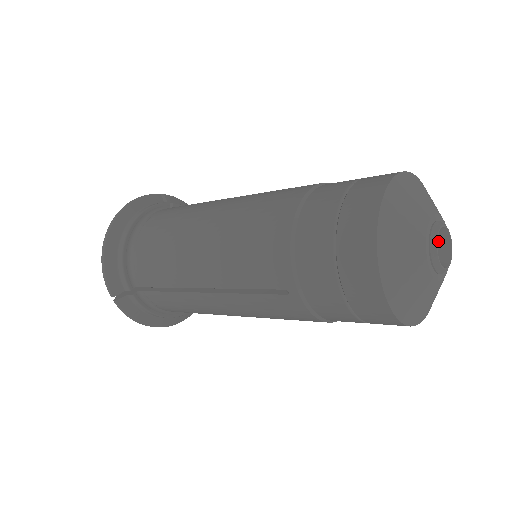
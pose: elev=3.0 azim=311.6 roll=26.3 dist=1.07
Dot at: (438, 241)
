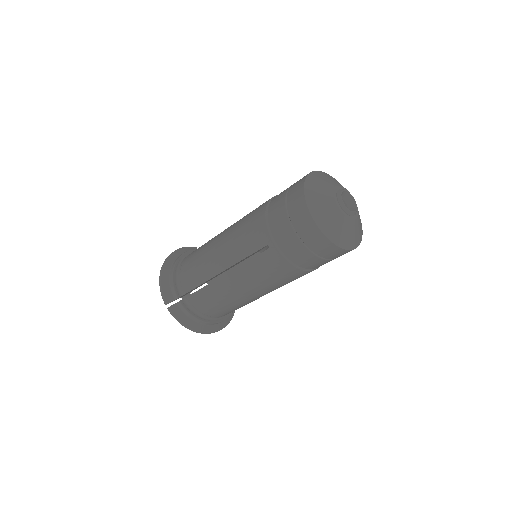
Dot at: (348, 203)
